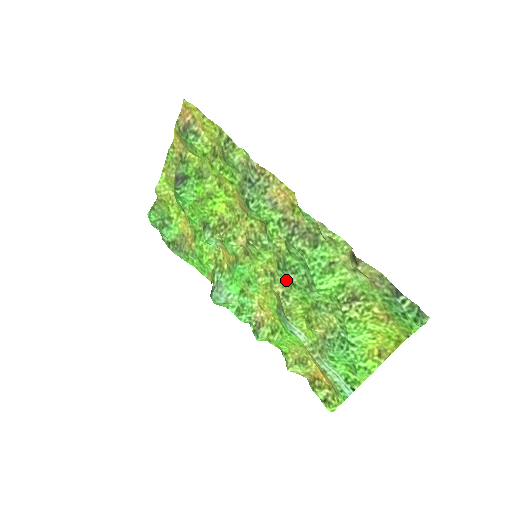
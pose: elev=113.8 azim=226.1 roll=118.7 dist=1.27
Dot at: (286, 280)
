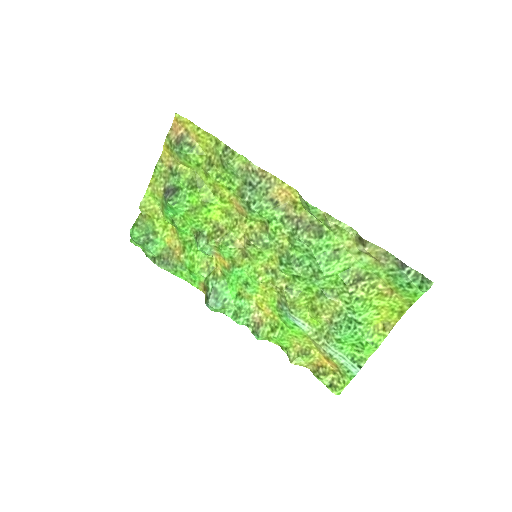
Dot at: (289, 274)
